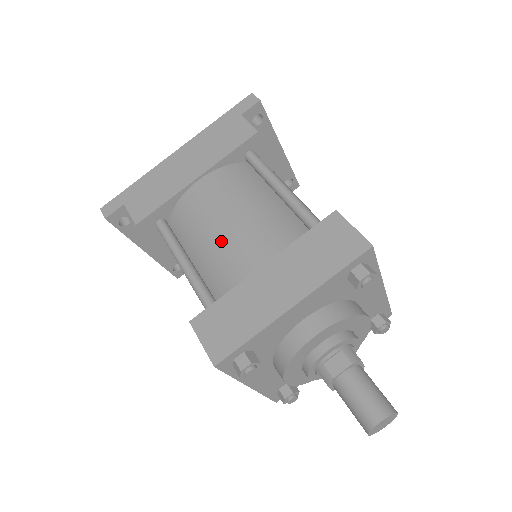
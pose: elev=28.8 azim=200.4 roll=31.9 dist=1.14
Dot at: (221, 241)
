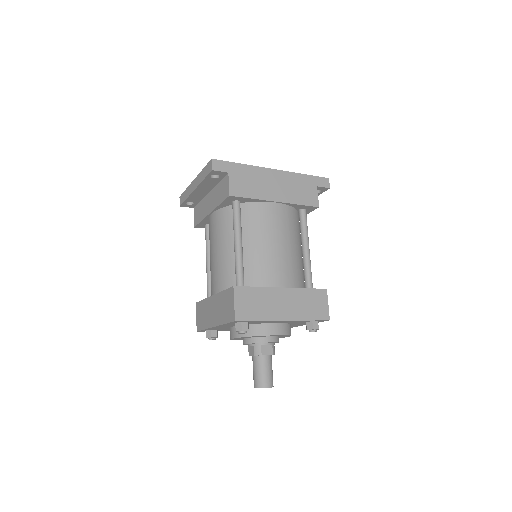
Dot at: (269, 253)
